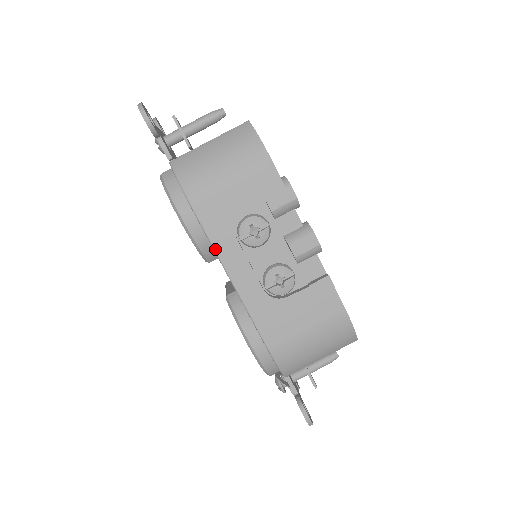
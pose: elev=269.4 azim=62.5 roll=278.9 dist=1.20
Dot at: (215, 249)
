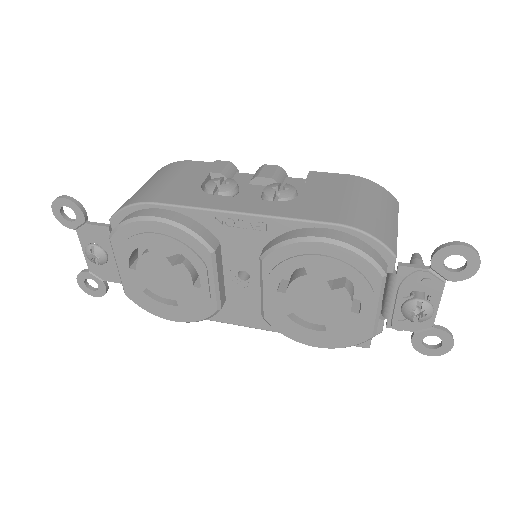
Dot at: (202, 208)
